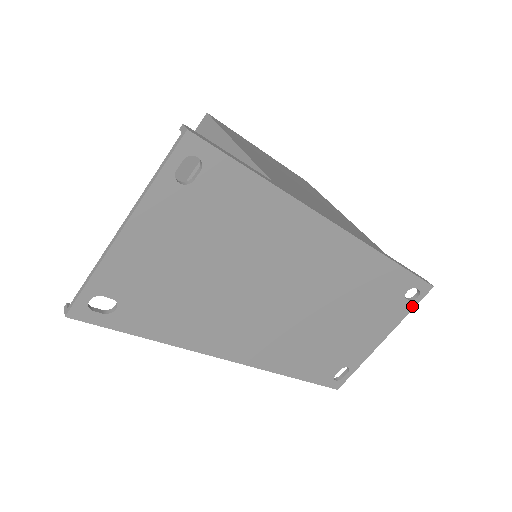
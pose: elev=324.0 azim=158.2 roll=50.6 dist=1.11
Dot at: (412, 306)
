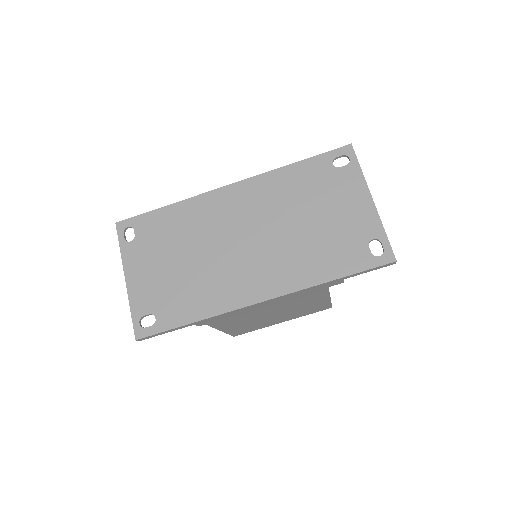
Dot at: (356, 165)
